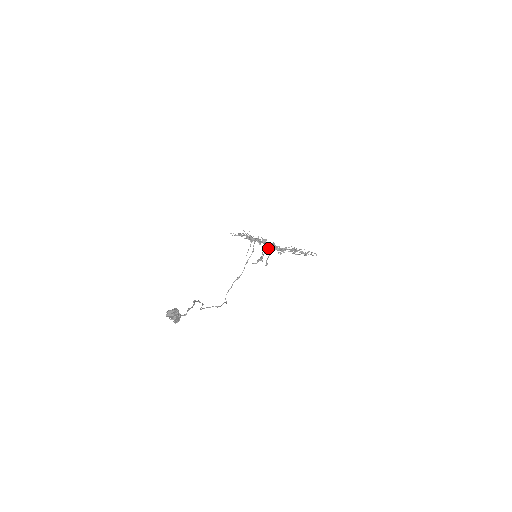
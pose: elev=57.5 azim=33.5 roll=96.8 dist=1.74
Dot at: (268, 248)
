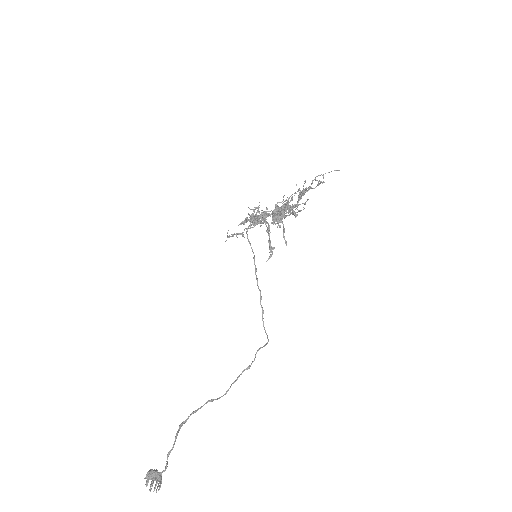
Dot at: (267, 227)
